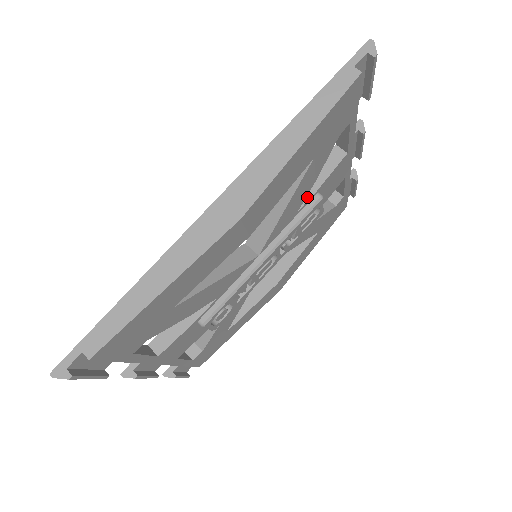
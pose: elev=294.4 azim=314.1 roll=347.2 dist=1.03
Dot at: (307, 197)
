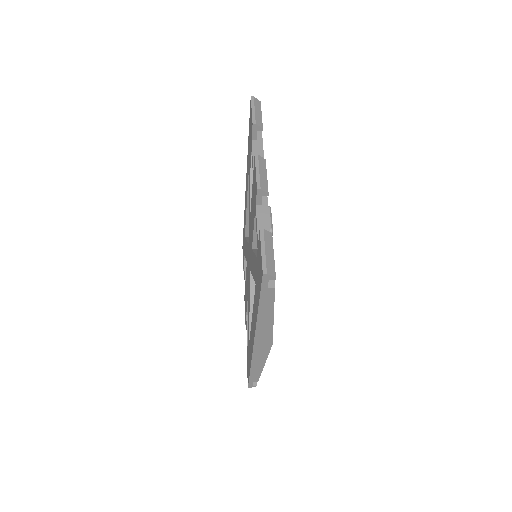
Dot at: occluded
